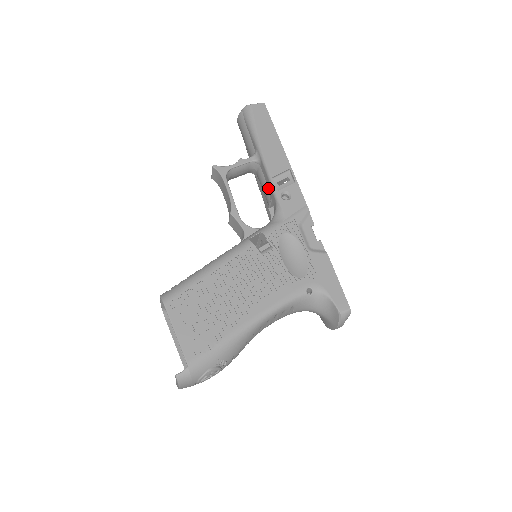
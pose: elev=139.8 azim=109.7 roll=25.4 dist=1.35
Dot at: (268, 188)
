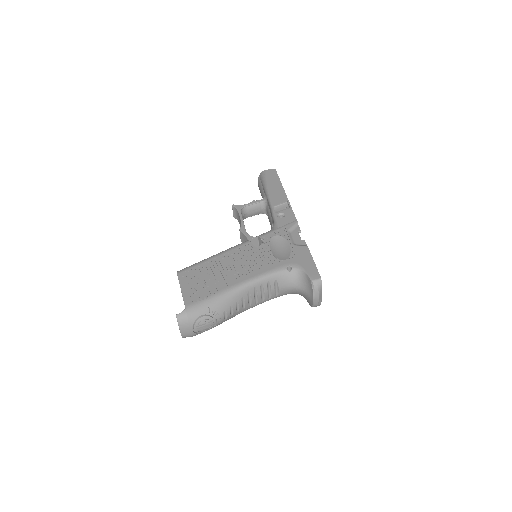
Dot at: (271, 215)
